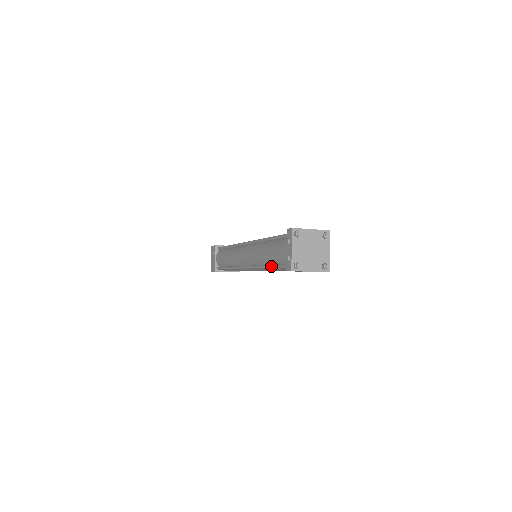
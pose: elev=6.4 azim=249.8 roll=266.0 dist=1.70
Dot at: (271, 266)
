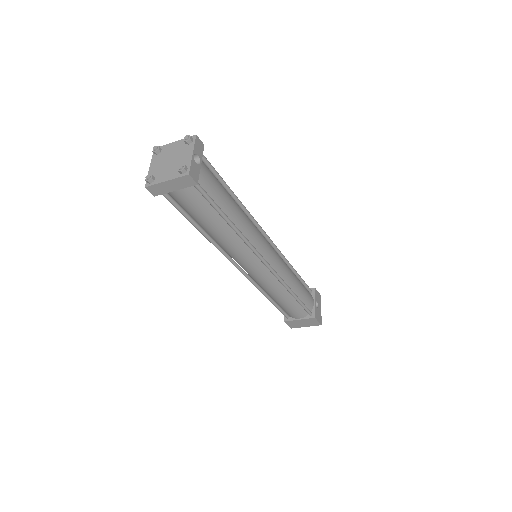
Dot at: (190, 221)
